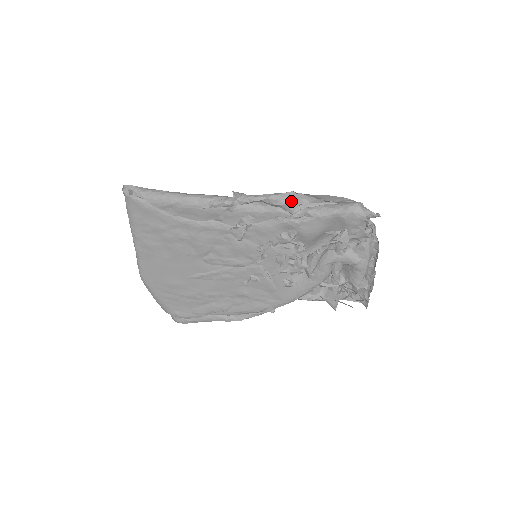
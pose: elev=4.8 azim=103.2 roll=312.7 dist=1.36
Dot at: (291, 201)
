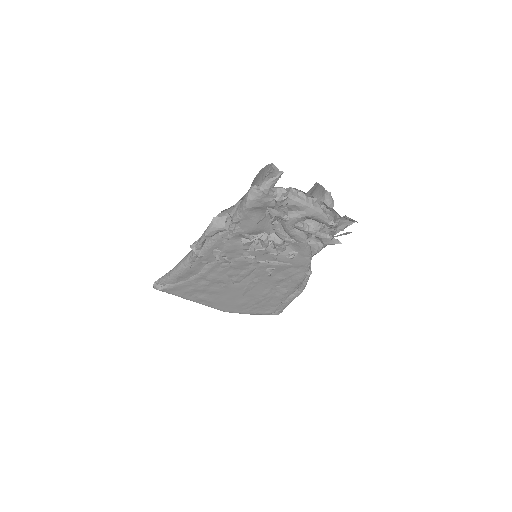
Dot at: (218, 225)
